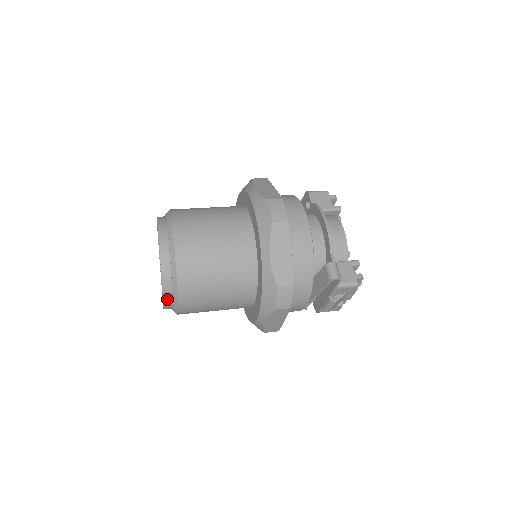
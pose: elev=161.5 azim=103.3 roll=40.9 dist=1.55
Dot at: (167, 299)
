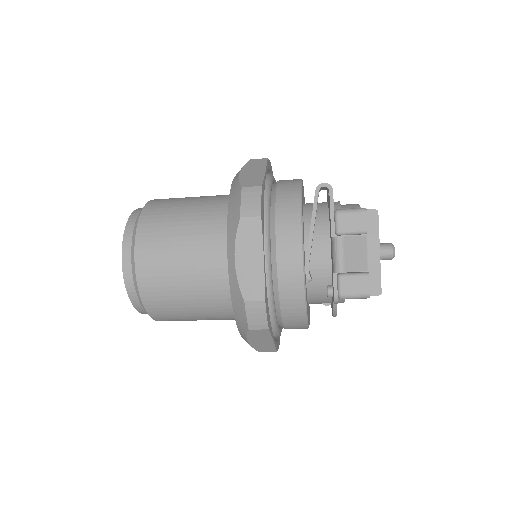
Dot at: (126, 251)
